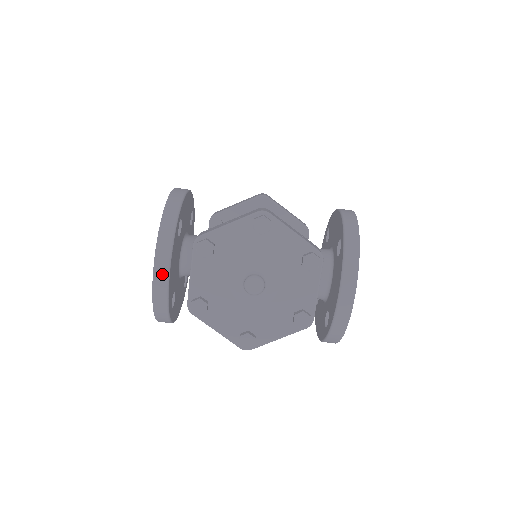
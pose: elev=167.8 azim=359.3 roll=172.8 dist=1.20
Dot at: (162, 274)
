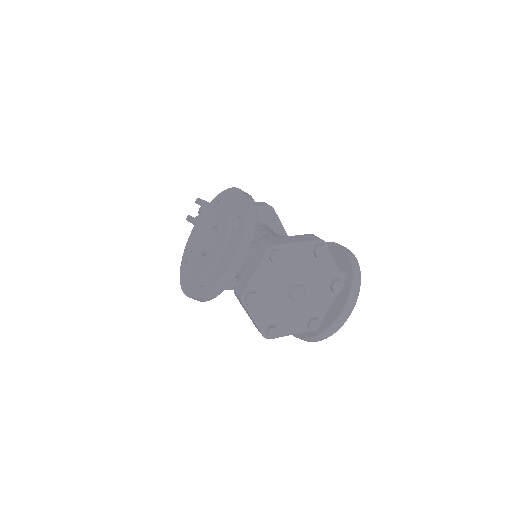
Dot at: (236, 267)
